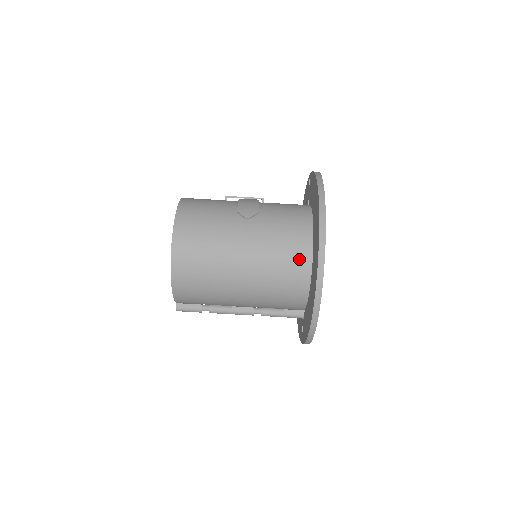
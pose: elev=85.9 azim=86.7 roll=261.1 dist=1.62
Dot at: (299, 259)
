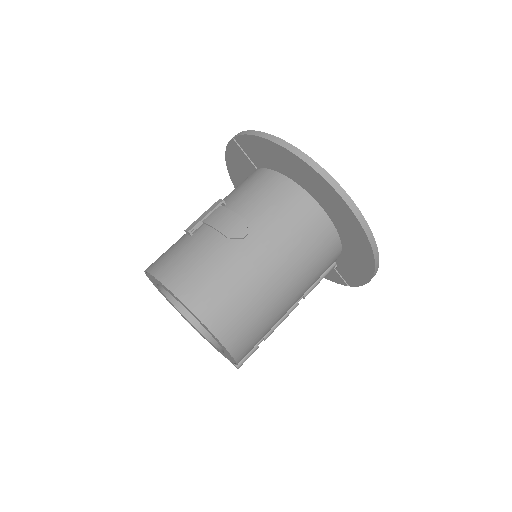
Dot at: (320, 229)
